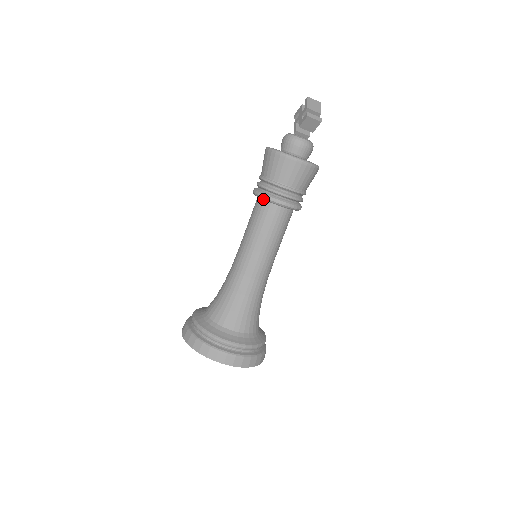
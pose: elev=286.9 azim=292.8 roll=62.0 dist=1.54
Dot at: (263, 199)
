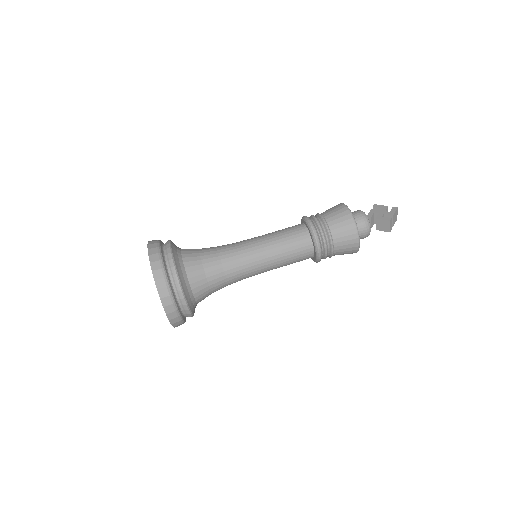
Dot at: (311, 233)
